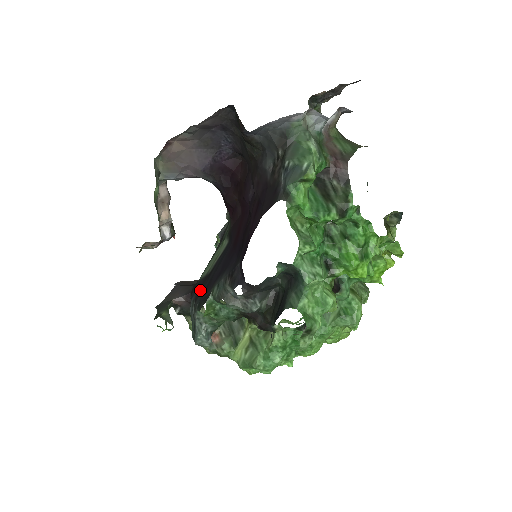
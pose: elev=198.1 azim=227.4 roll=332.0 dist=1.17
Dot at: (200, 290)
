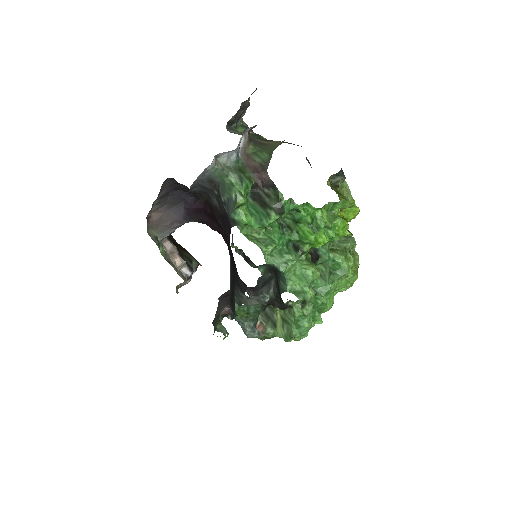
Dot at: (231, 300)
